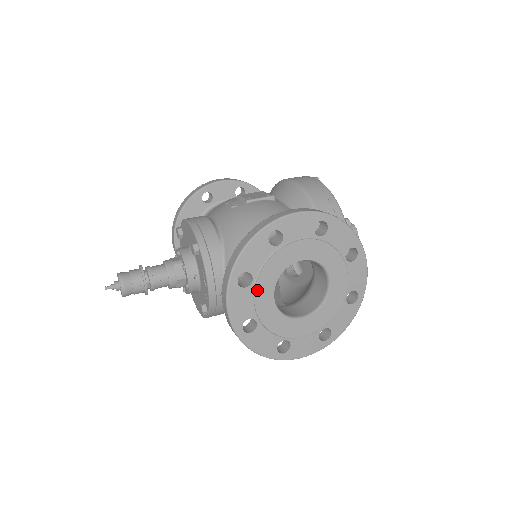
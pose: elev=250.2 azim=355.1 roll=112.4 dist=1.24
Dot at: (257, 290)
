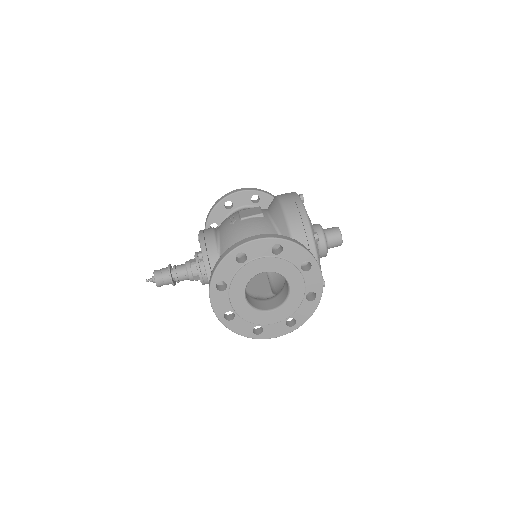
Dot at: (231, 293)
